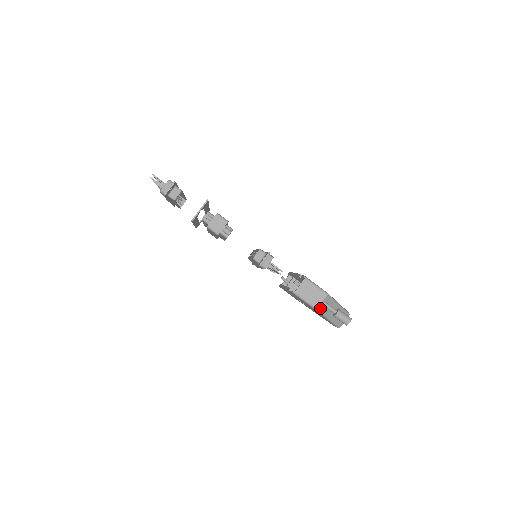
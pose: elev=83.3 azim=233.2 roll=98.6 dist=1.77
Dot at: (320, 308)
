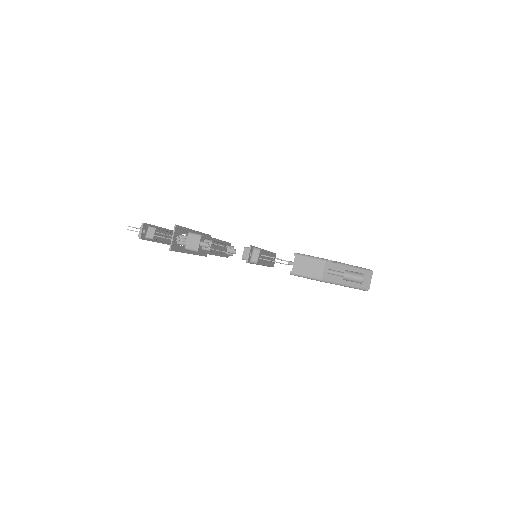
Dot at: (325, 278)
